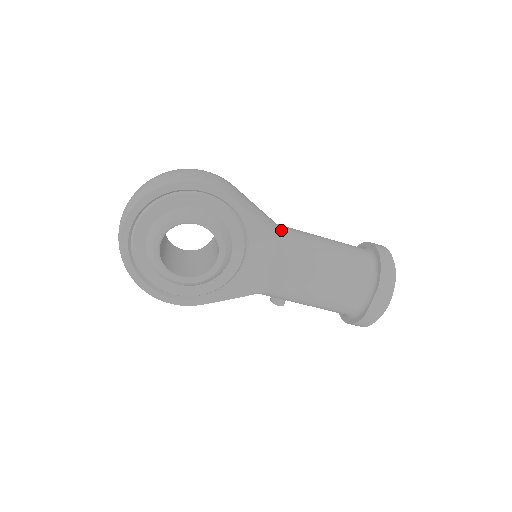
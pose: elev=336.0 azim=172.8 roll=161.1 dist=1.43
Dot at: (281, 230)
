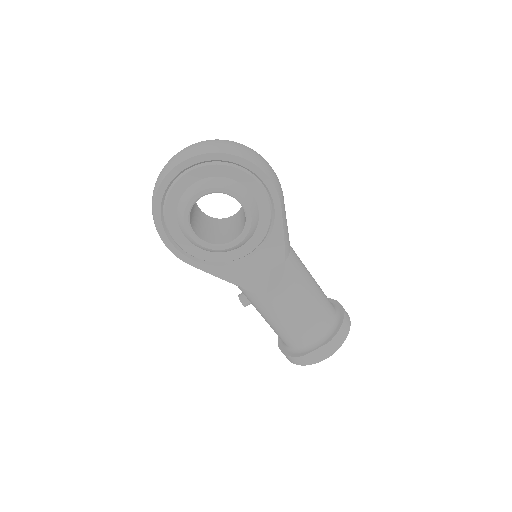
Dot at: (291, 251)
